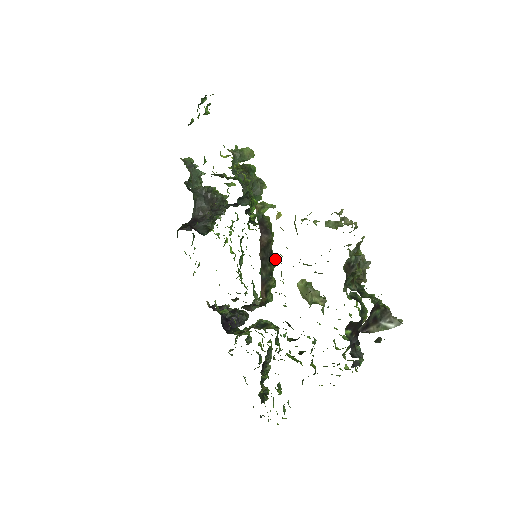
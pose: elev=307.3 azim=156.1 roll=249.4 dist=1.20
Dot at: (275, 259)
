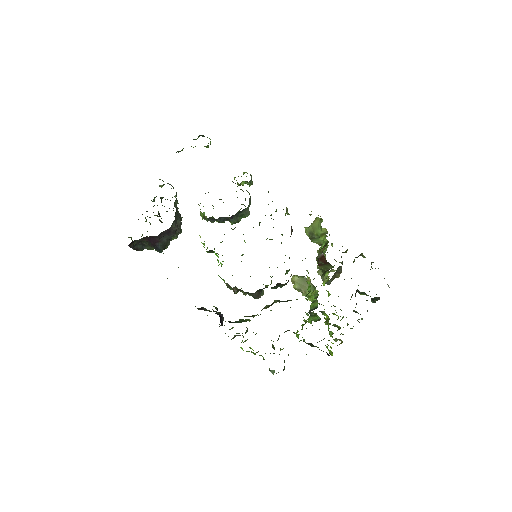
Dot at: occluded
